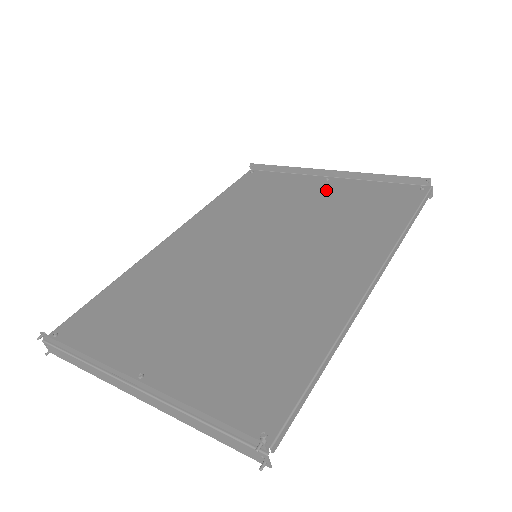
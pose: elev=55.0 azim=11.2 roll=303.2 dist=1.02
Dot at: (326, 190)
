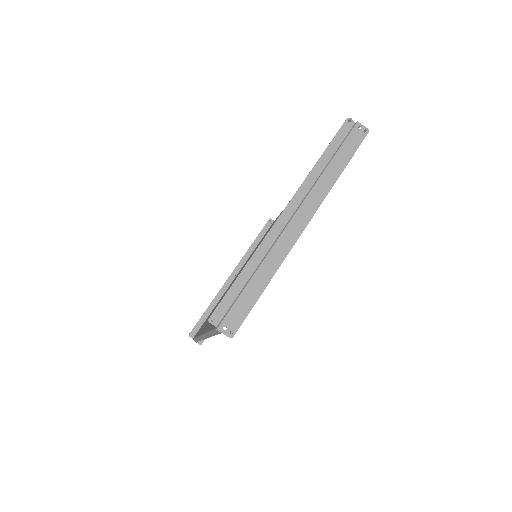
Dot at: occluded
